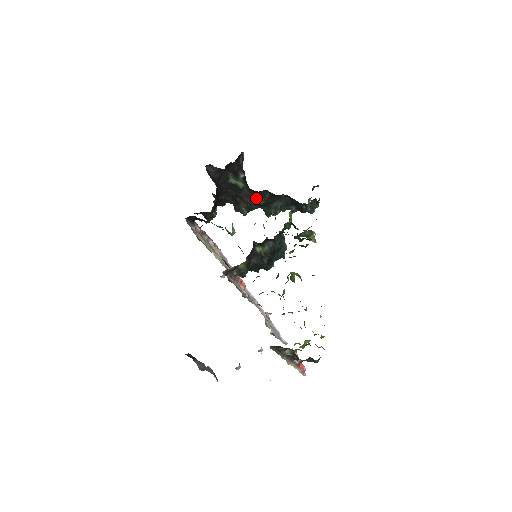
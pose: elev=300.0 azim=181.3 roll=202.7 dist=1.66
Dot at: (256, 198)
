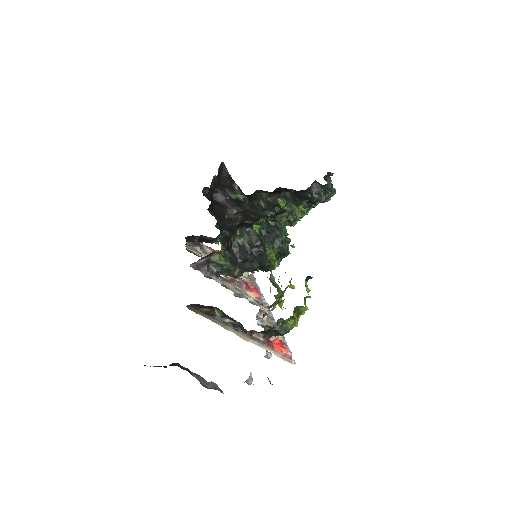
Dot at: (258, 204)
